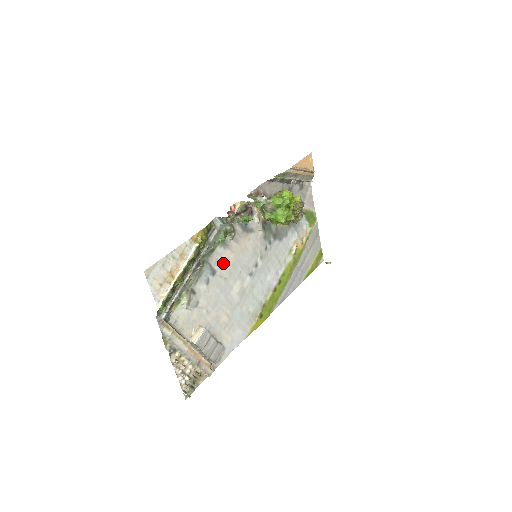
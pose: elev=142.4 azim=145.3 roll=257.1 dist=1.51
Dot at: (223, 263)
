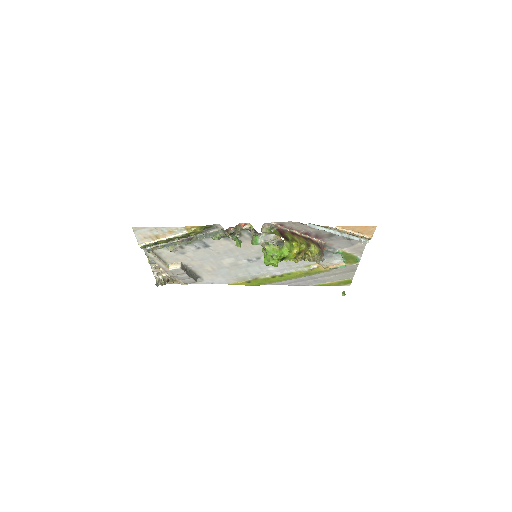
Dot at: (220, 245)
